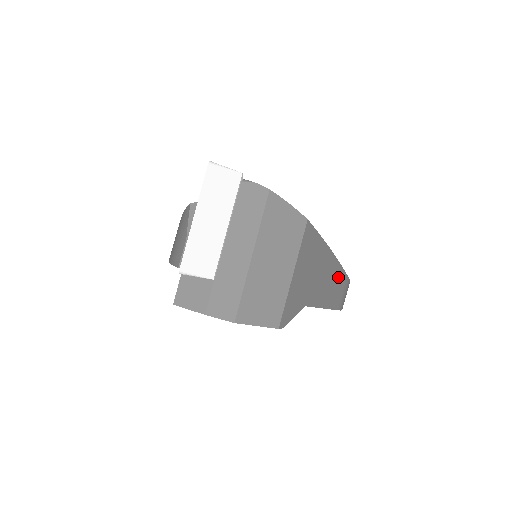
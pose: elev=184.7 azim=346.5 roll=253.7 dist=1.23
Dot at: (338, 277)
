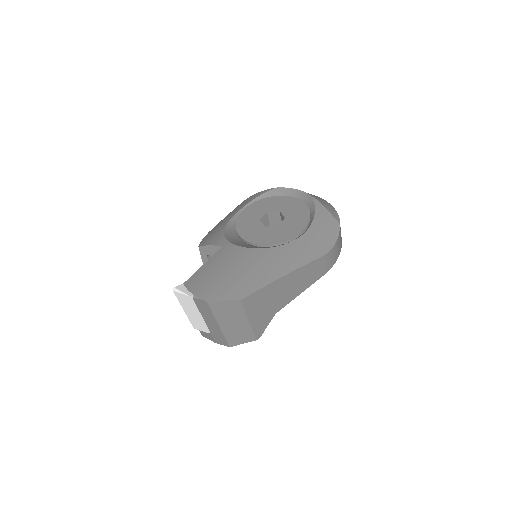
Dot at: (307, 270)
